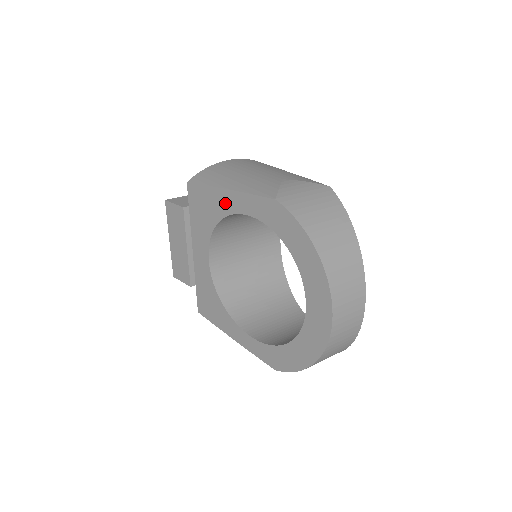
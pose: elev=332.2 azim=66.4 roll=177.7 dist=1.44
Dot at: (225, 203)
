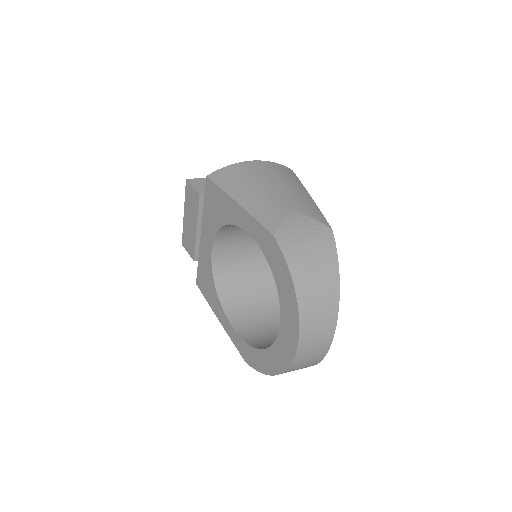
Dot at: (234, 213)
